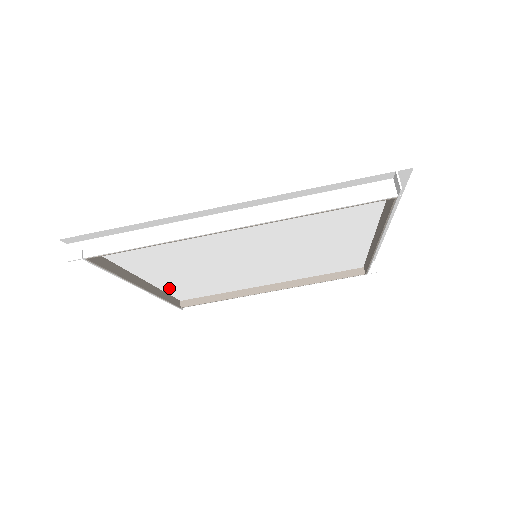
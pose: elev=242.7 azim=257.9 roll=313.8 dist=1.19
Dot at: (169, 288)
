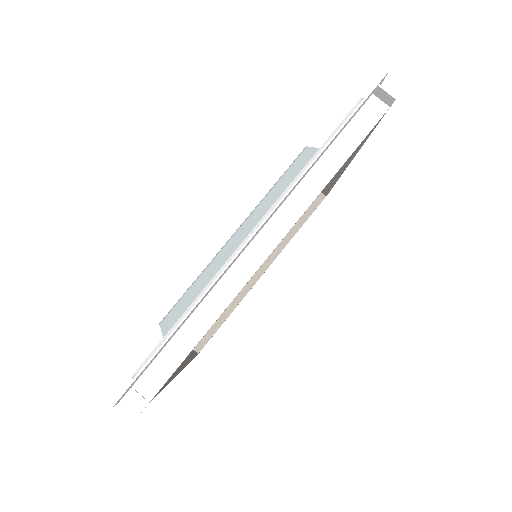
Dot at: occluded
